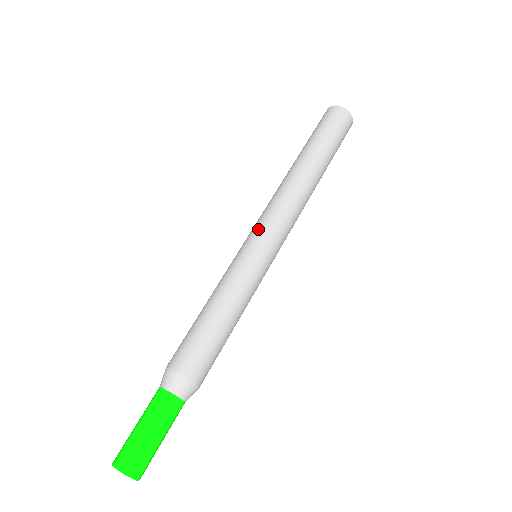
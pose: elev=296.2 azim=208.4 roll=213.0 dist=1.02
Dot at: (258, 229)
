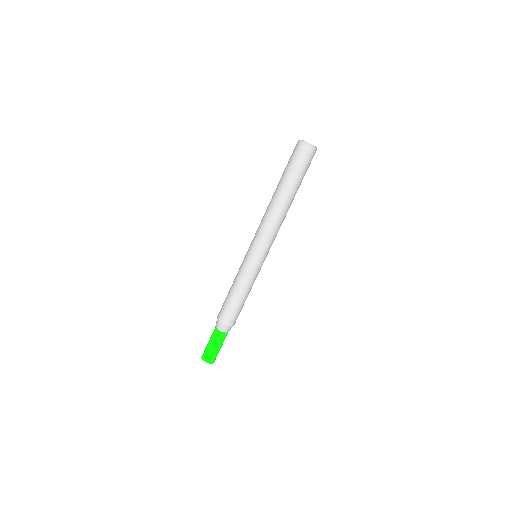
Dot at: (256, 246)
